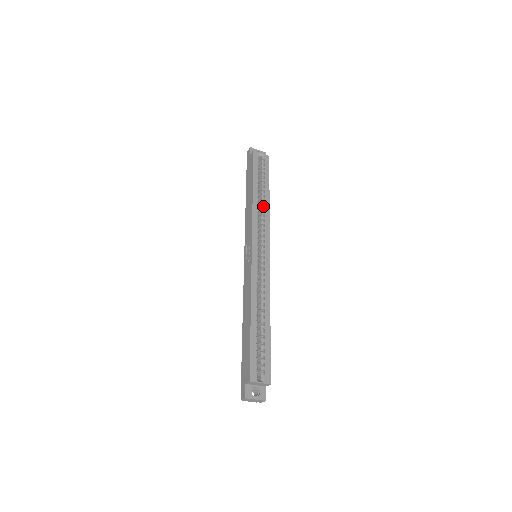
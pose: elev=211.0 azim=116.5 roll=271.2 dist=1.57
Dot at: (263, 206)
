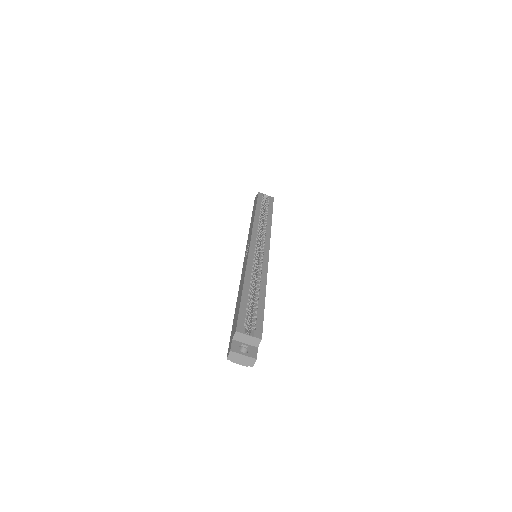
Dot at: (265, 223)
